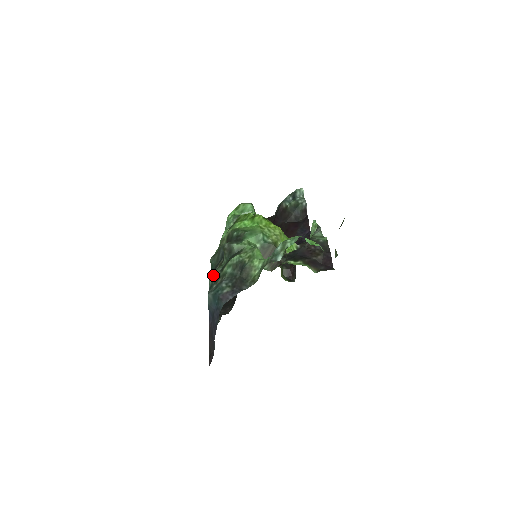
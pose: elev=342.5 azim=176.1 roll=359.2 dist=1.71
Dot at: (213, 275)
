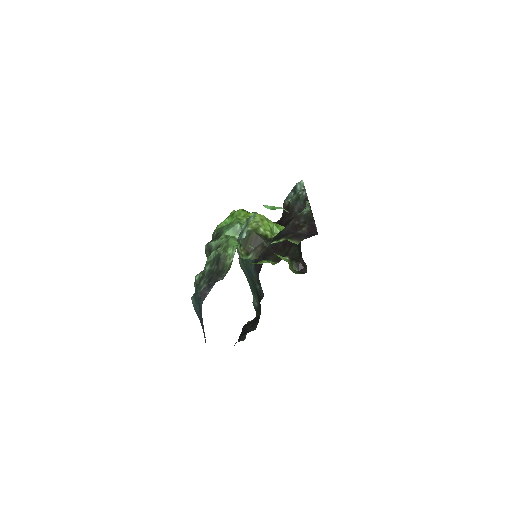
Dot at: (196, 279)
